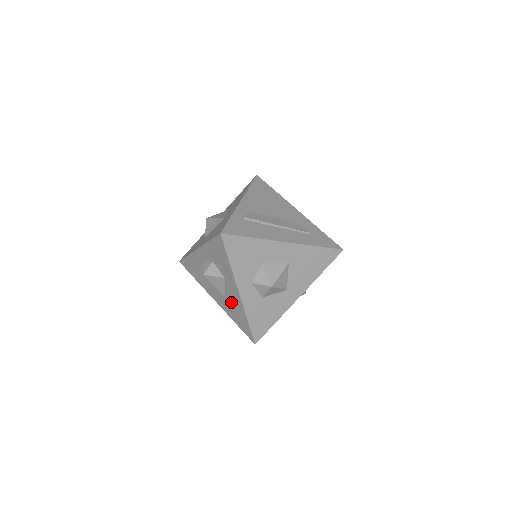
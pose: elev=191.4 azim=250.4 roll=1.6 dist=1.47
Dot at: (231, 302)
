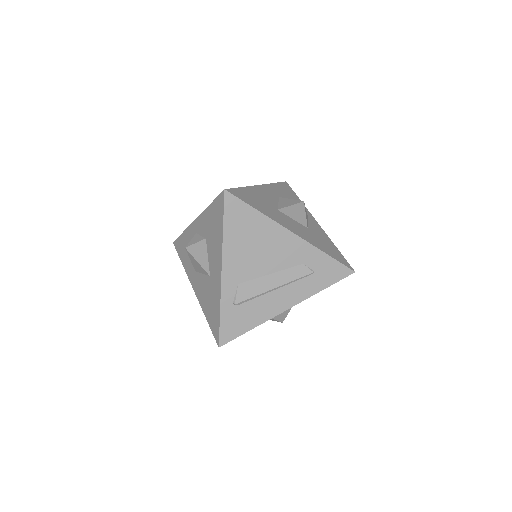
Dot at: occluded
